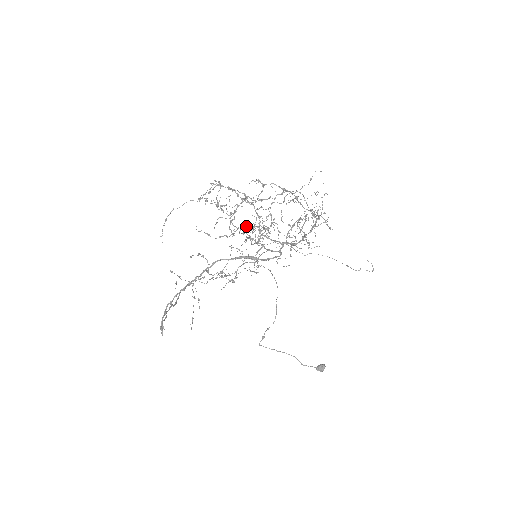
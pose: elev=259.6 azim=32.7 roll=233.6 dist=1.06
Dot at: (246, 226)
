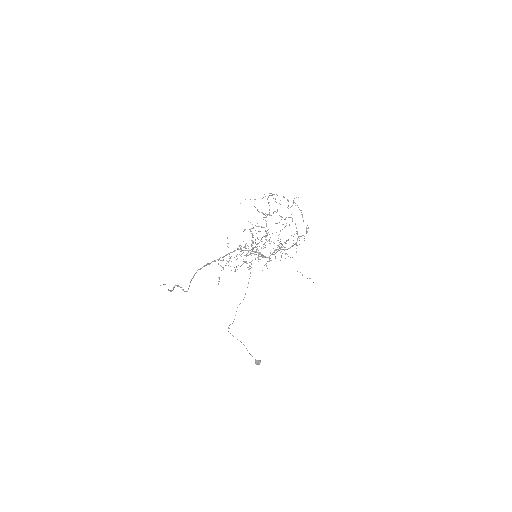
Dot at: (276, 223)
